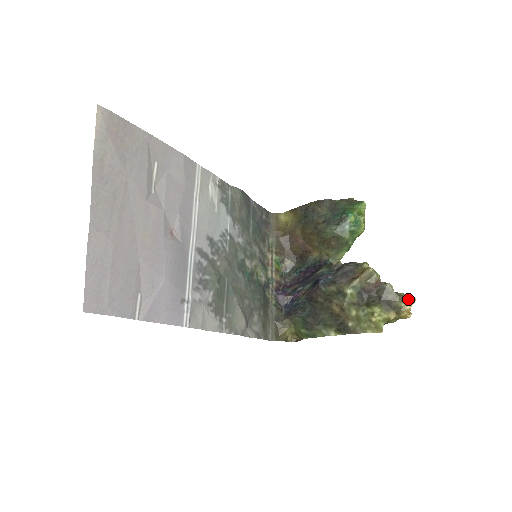
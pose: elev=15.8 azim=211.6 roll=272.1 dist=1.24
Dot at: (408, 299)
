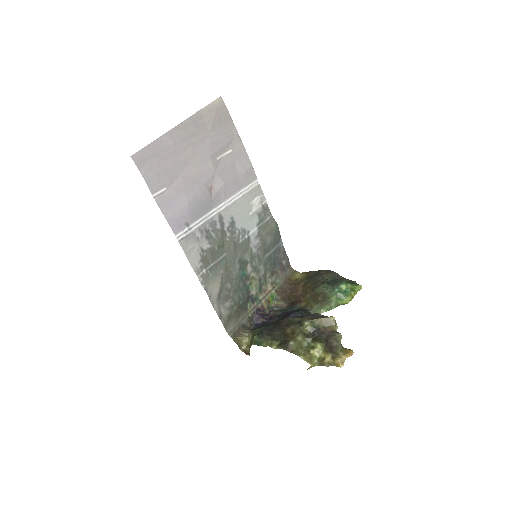
Dot at: (347, 350)
